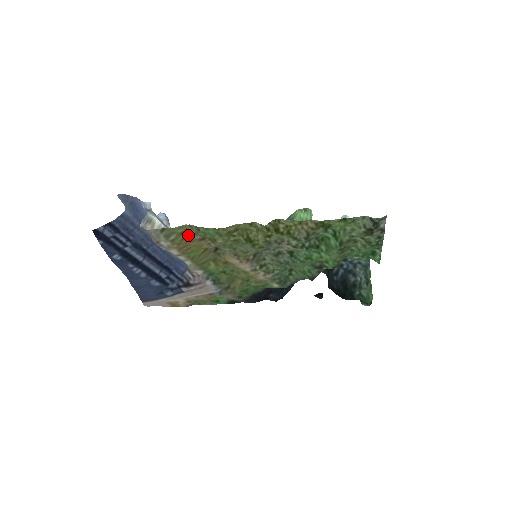
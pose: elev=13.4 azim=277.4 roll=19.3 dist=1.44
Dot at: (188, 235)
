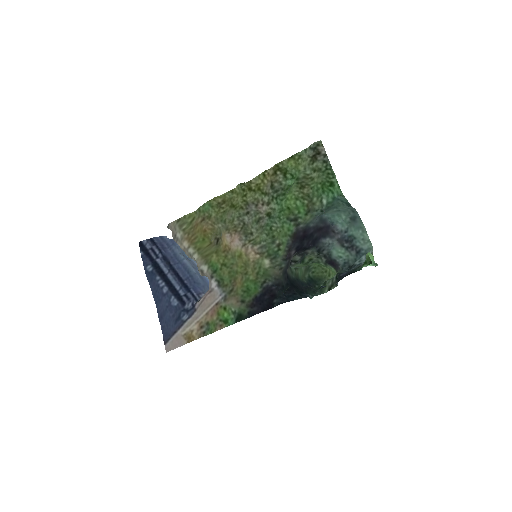
Dot at: (195, 222)
